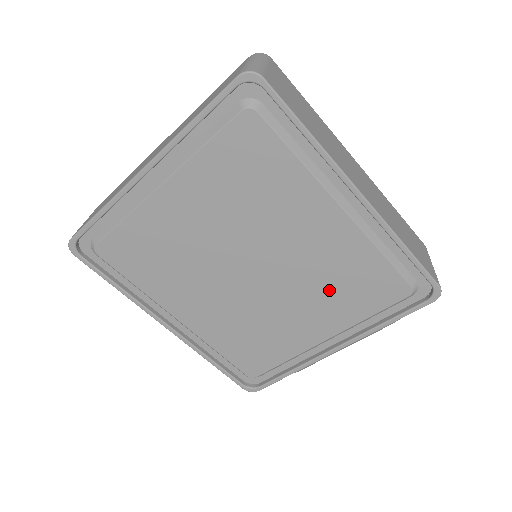
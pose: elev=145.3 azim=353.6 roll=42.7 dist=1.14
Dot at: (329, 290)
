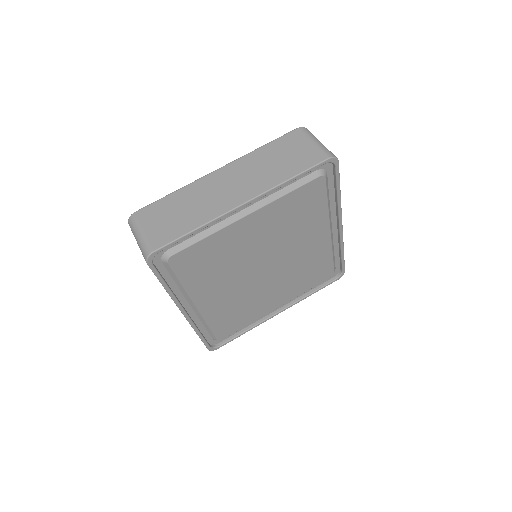
Dot at: (298, 277)
